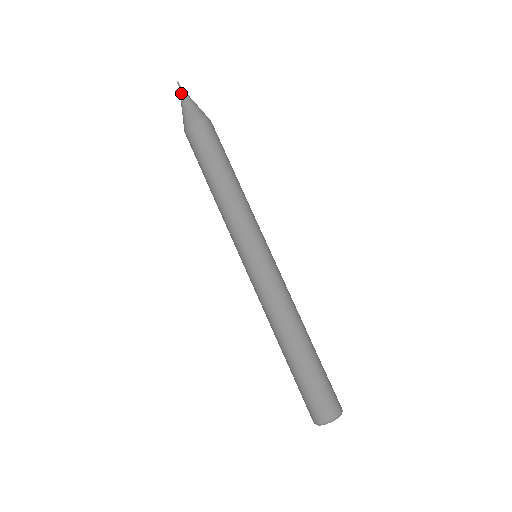
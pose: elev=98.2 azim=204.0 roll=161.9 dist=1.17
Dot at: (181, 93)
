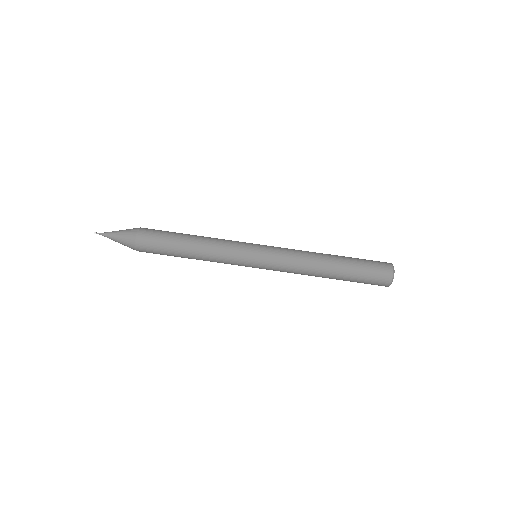
Dot at: (106, 233)
